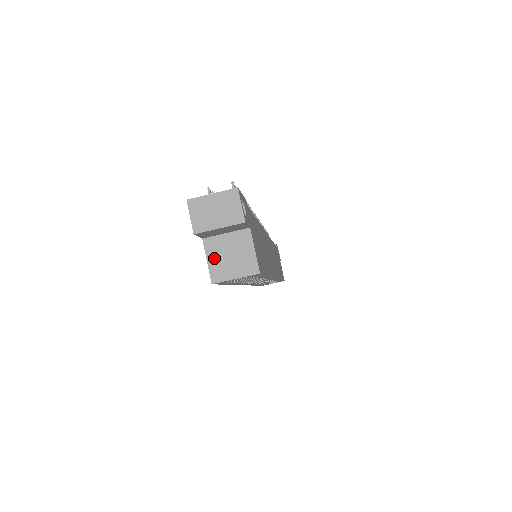
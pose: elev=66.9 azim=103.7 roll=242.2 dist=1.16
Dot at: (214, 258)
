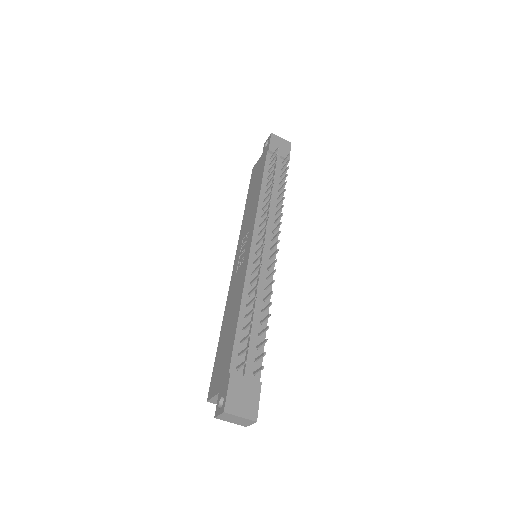
Dot at: occluded
